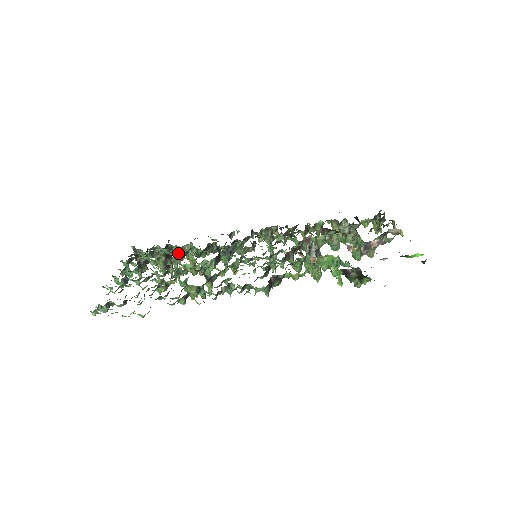
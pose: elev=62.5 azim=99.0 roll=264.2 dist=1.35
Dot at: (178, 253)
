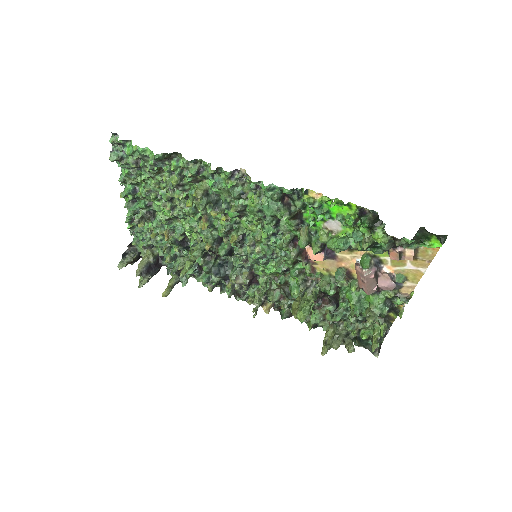
Dot at: (171, 257)
